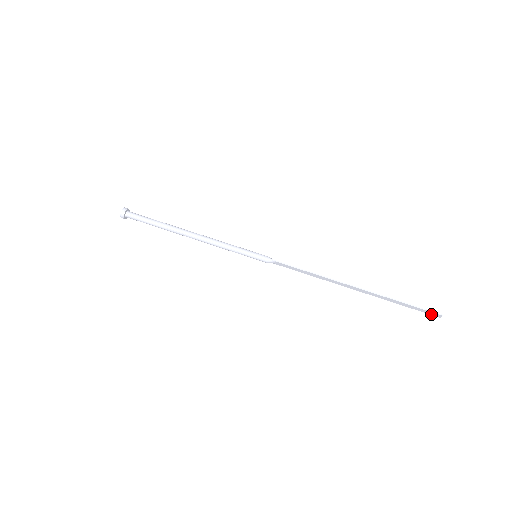
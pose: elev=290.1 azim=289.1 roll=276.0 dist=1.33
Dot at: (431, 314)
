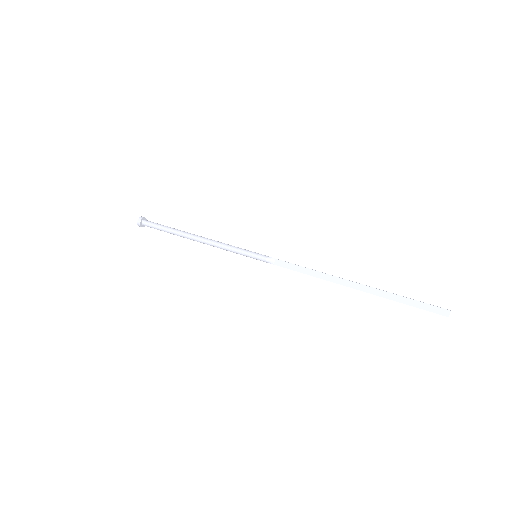
Dot at: (438, 312)
